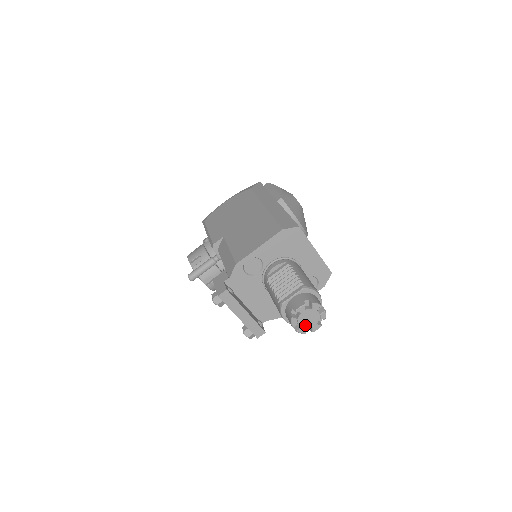
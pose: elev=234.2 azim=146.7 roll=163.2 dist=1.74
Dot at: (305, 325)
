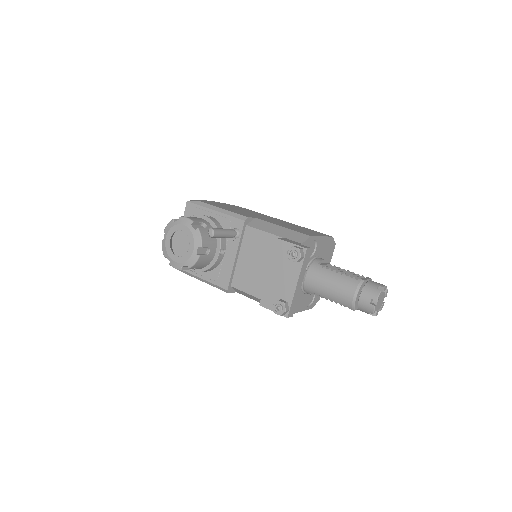
Dot at: (377, 305)
